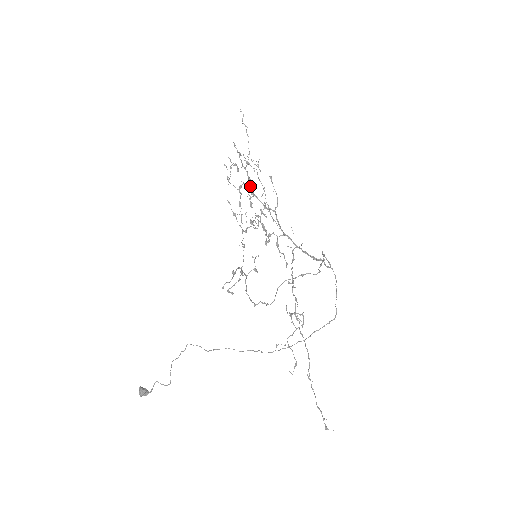
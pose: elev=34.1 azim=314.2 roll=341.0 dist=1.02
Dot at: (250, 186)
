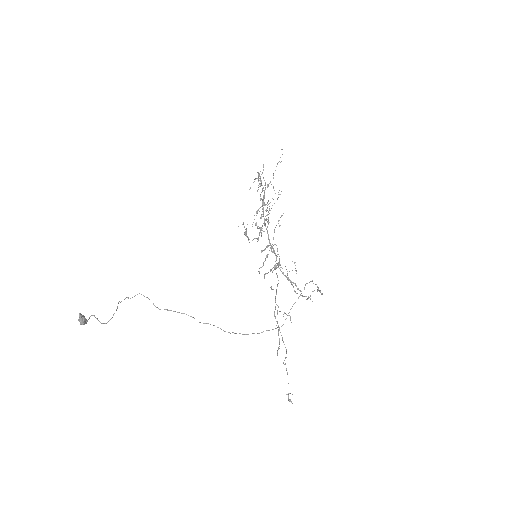
Dot at: occluded
